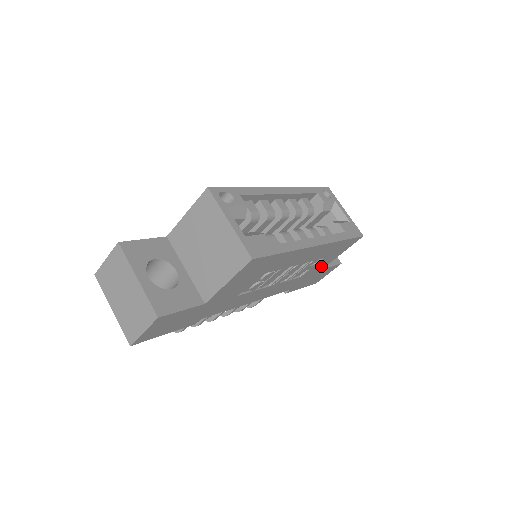
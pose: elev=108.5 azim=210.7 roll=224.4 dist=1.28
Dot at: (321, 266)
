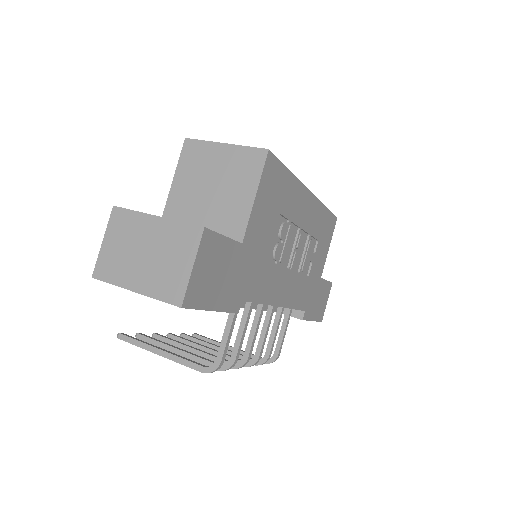
Dot at: (319, 267)
